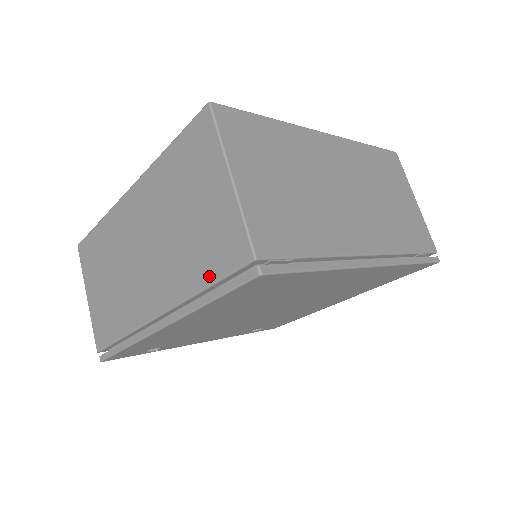
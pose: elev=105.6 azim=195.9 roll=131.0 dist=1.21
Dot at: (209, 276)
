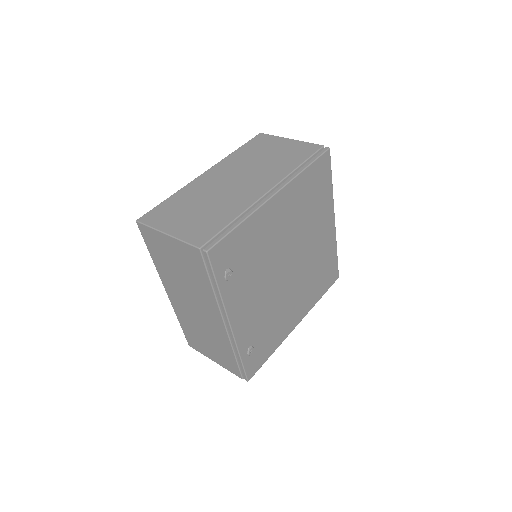
Dot at: (301, 160)
